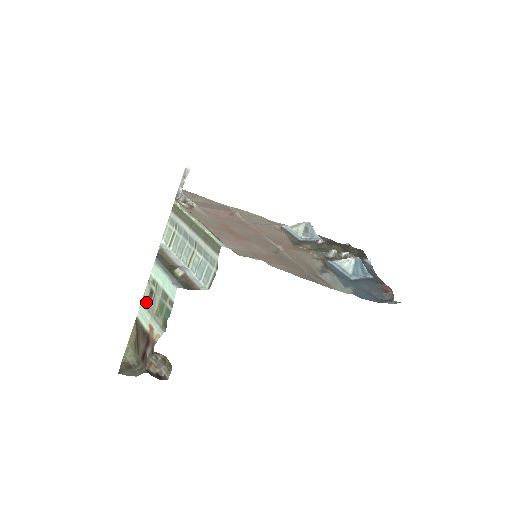
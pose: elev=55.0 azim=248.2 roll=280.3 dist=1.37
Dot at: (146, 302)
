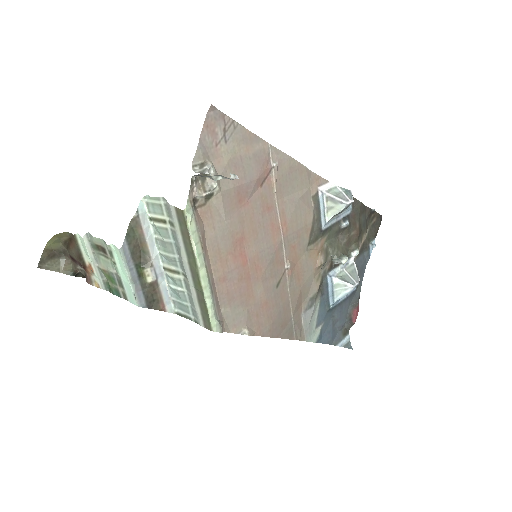
Dot at: (93, 244)
